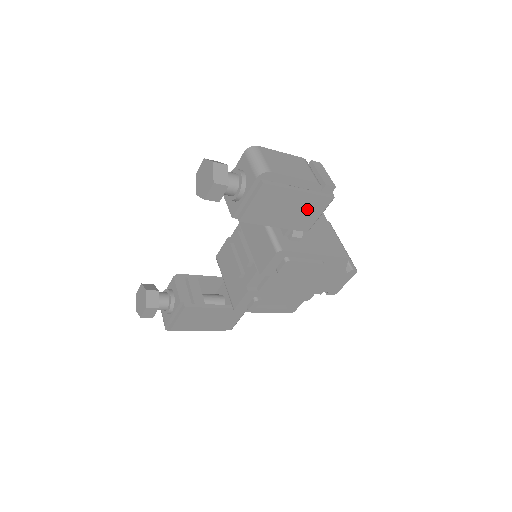
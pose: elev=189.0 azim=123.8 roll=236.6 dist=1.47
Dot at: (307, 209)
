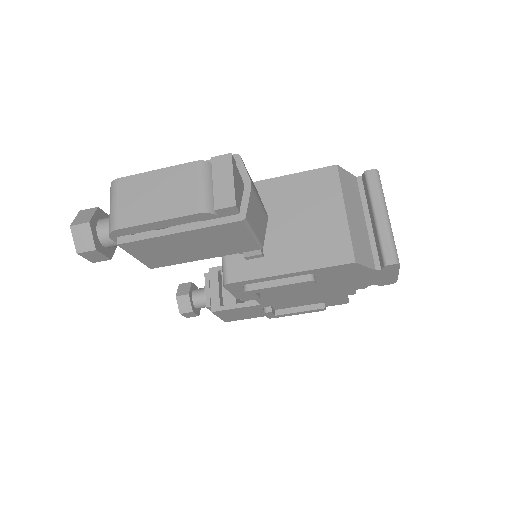
Dot at: (220, 238)
